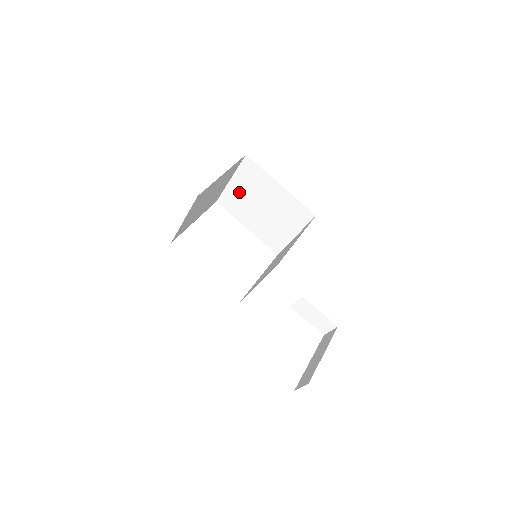
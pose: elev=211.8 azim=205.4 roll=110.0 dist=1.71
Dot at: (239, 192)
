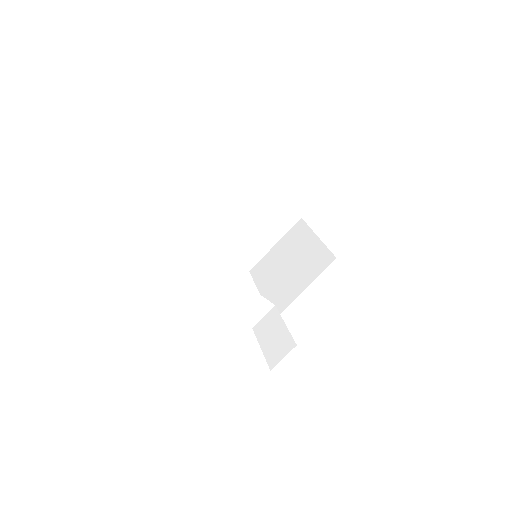
Dot at: (276, 255)
